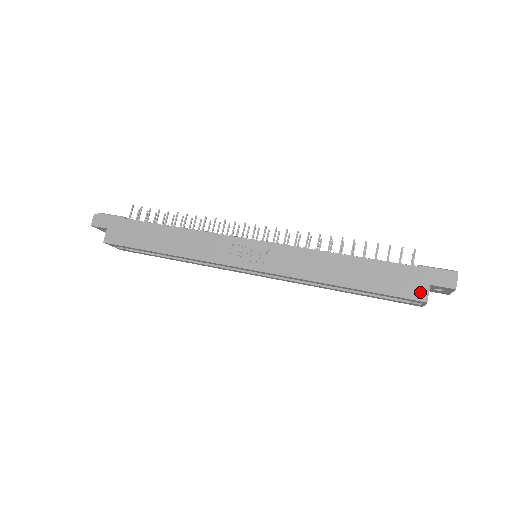
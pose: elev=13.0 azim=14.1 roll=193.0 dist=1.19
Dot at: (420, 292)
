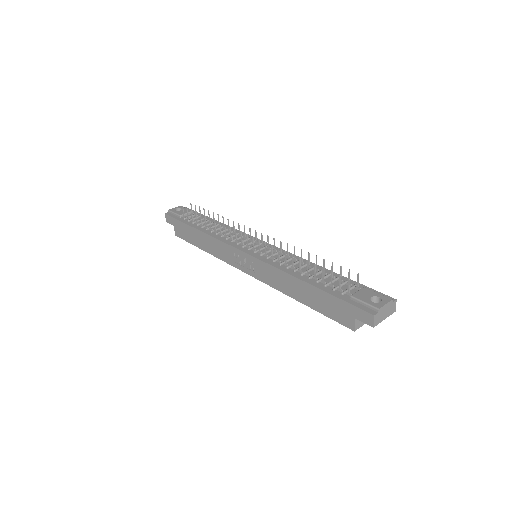
Dot at: (349, 322)
